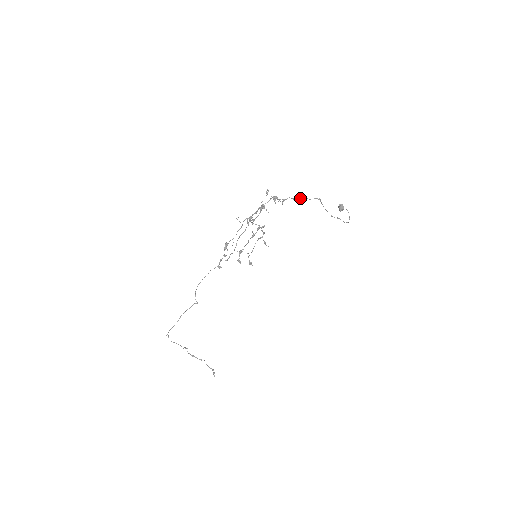
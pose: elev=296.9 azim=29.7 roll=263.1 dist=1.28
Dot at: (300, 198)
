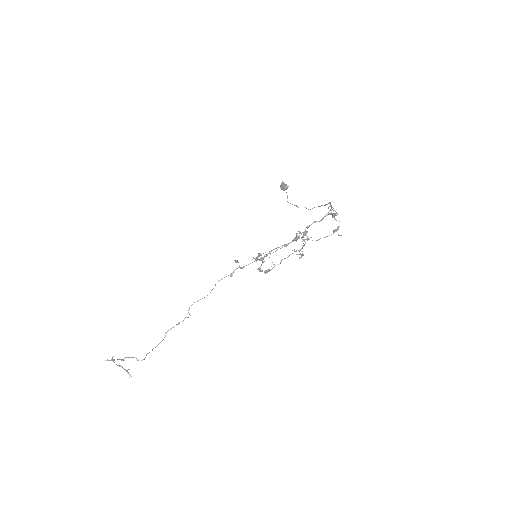
Dot at: (332, 207)
